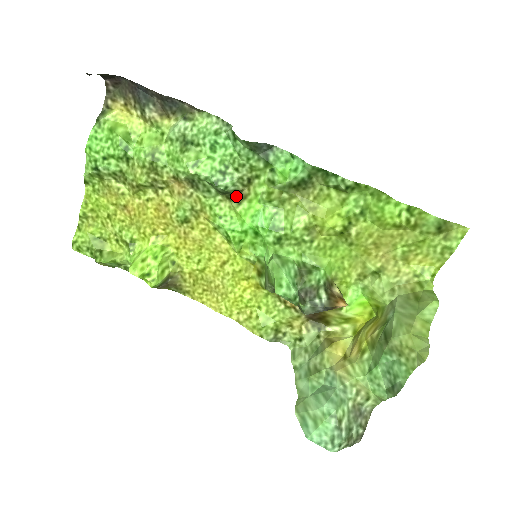
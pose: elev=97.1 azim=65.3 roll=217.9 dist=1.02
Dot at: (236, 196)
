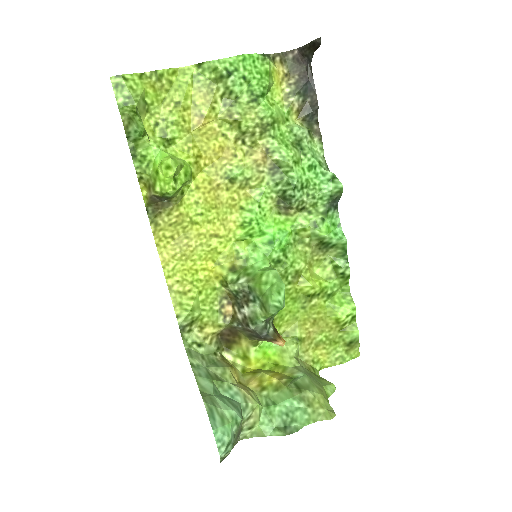
Dot at: (283, 207)
